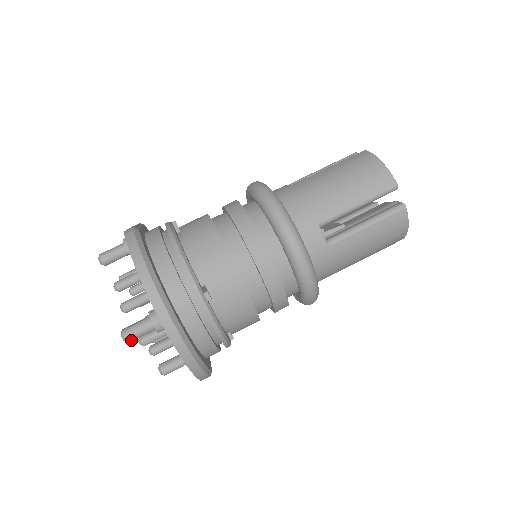
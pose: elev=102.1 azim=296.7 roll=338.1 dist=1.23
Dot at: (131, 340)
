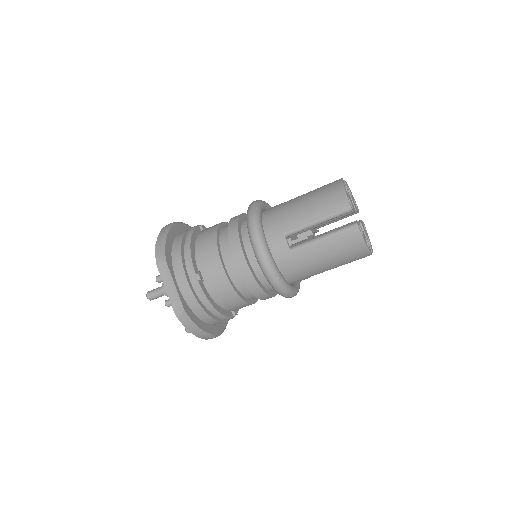
Dot at: occluded
